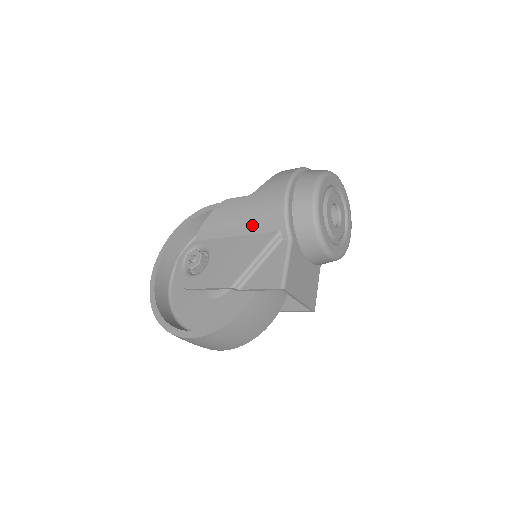
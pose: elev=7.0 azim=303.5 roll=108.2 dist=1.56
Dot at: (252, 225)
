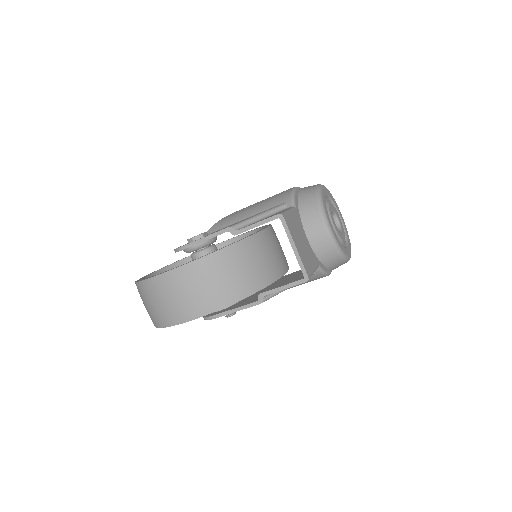
Dot at: (260, 208)
